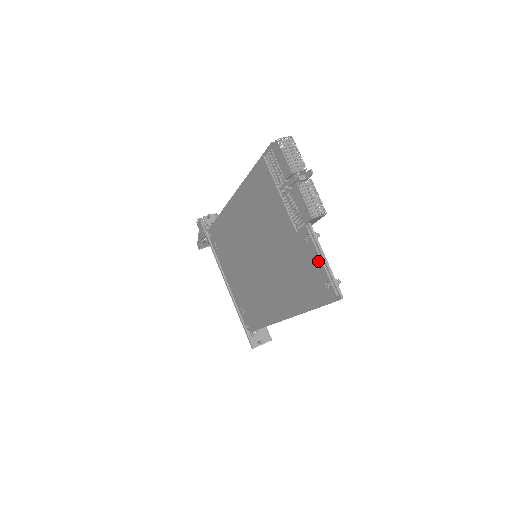
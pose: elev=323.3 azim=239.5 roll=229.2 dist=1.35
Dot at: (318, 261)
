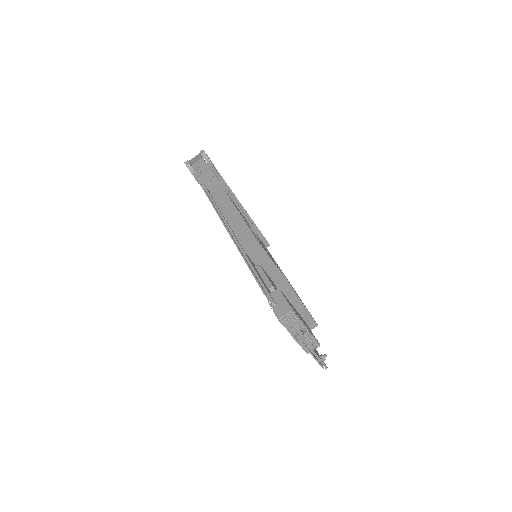
Dot at: occluded
